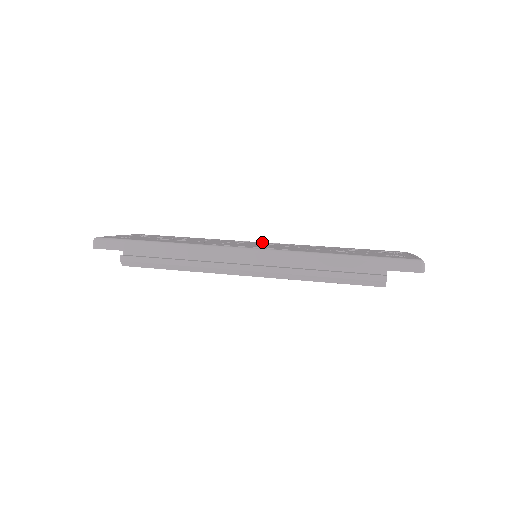
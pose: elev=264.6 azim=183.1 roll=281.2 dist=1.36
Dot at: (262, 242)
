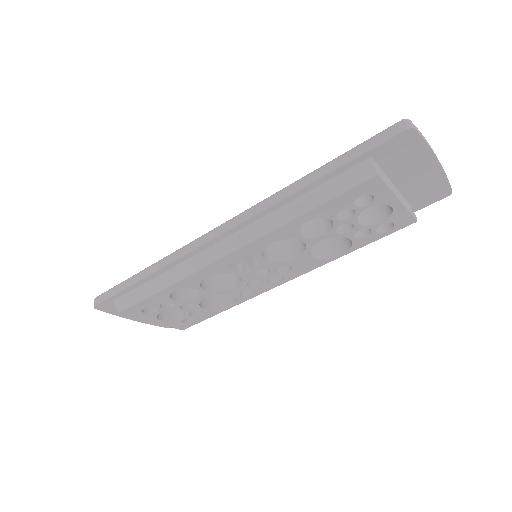
Dot at: occluded
